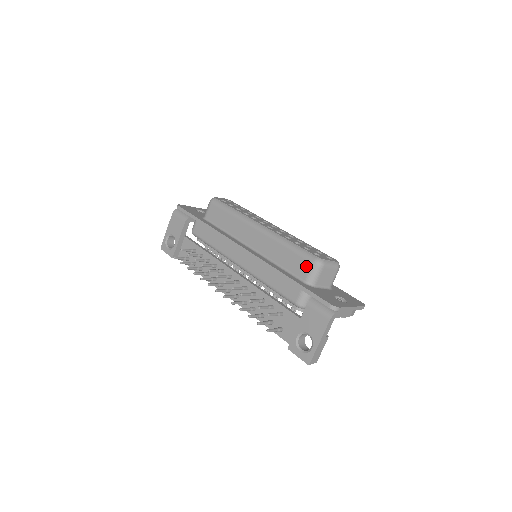
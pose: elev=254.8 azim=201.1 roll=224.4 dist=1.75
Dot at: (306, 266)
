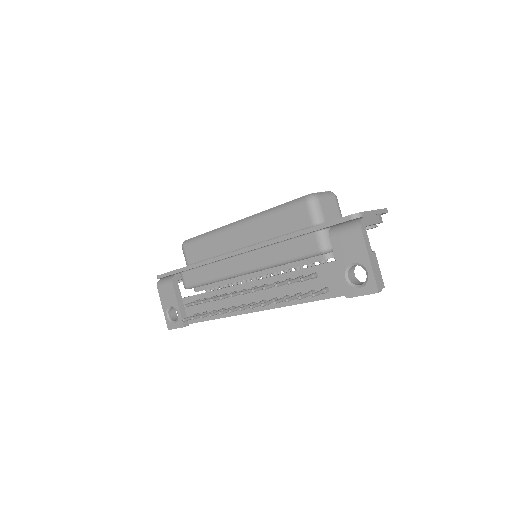
Dot at: (303, 211)
